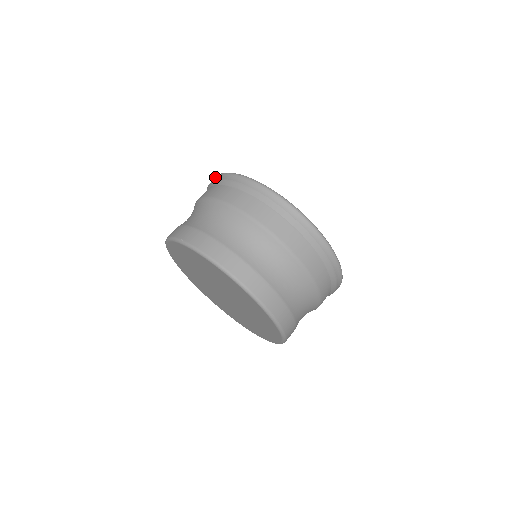
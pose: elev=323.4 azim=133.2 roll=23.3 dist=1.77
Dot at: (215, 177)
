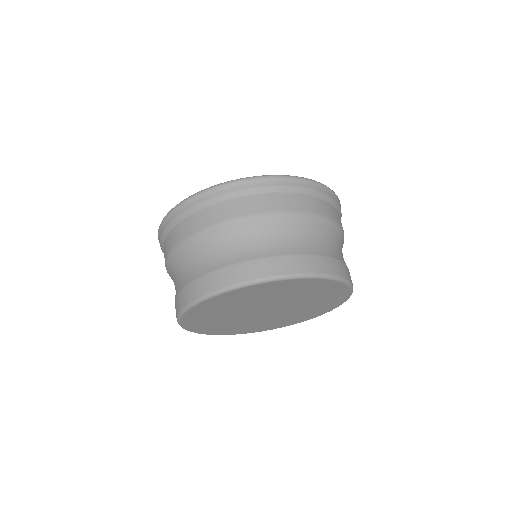
Dot at: (196, 198)
